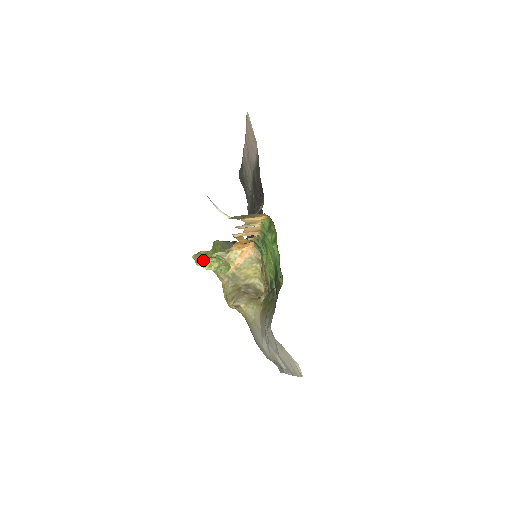
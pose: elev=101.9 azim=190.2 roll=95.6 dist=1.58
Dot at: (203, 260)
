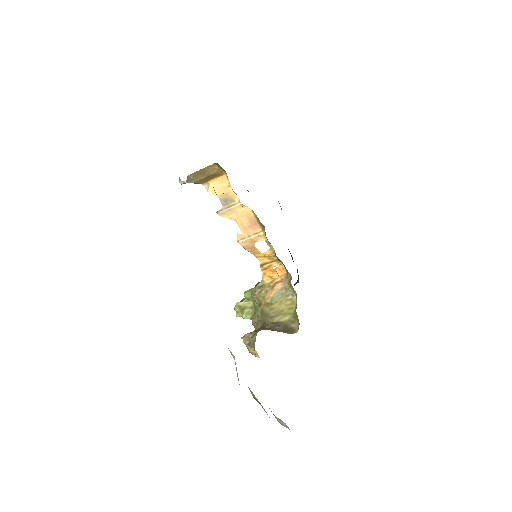
Dot at: (240, 306)
